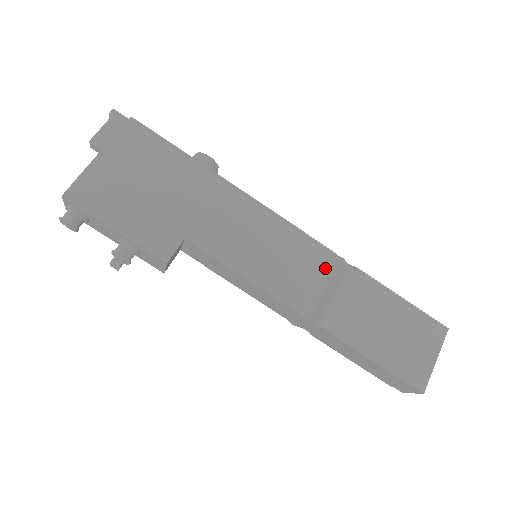
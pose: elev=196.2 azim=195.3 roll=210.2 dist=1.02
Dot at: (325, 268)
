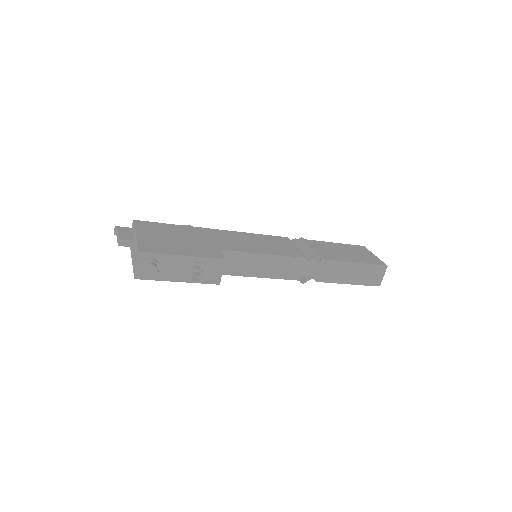
Dot at: (292, 243)
